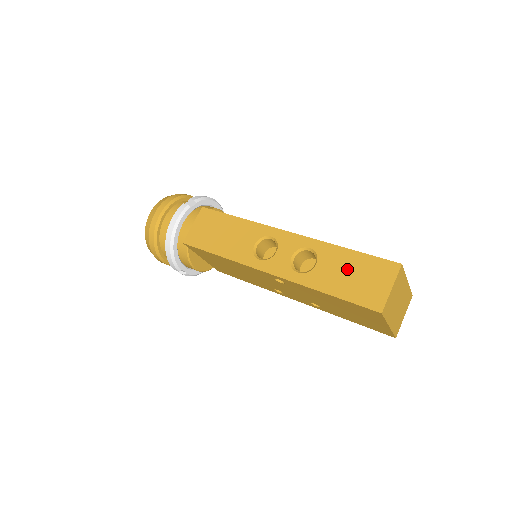
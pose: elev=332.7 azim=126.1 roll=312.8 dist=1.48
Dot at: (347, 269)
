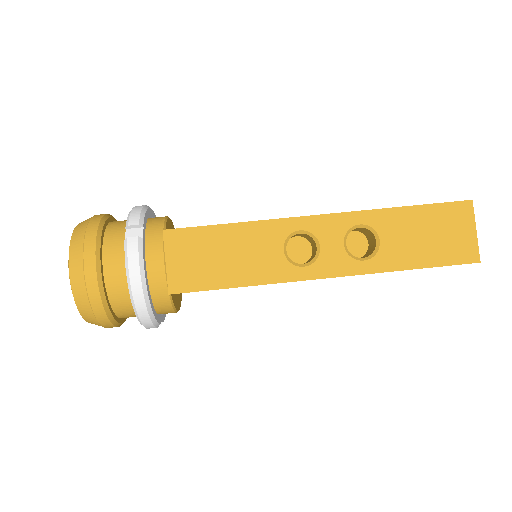
Dot at: (419, 231)
